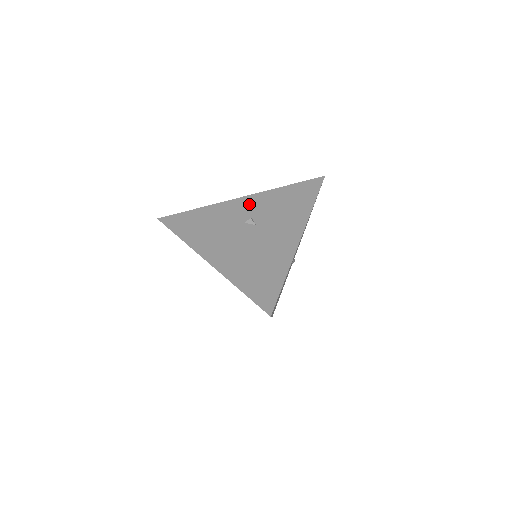
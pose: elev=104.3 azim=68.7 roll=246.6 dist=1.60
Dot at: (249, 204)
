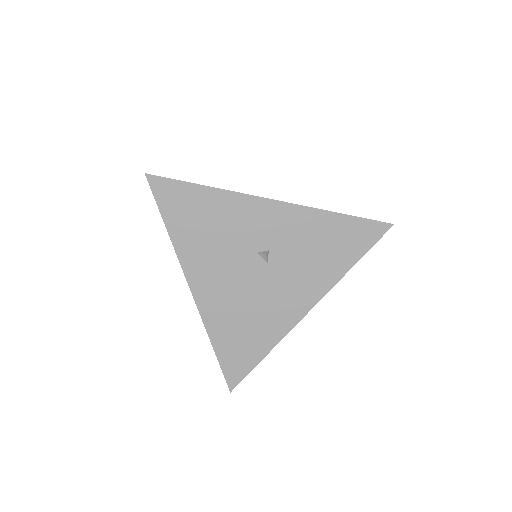
Dot at: (276, 221)
